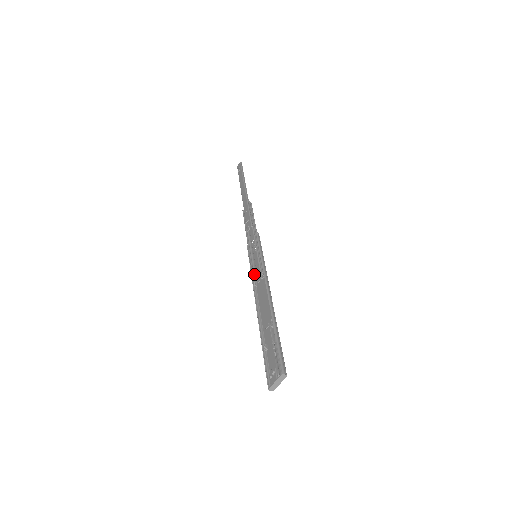
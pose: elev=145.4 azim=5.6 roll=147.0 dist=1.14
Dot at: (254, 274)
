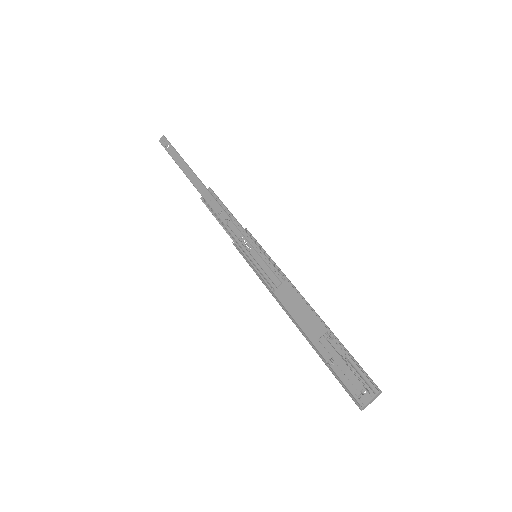
Dot at: (264, 278)
